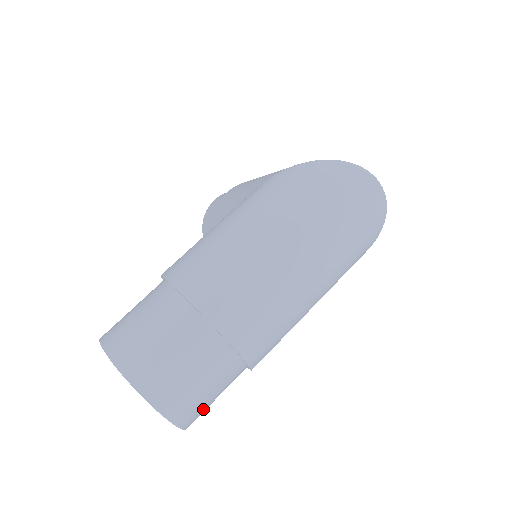
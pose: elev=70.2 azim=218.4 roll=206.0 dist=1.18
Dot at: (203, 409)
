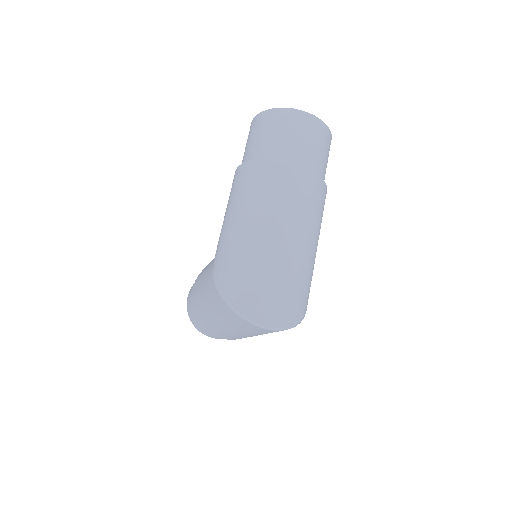
Dot at: occluded
